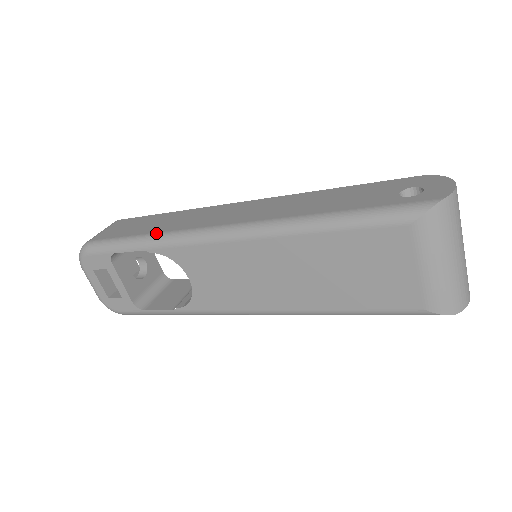
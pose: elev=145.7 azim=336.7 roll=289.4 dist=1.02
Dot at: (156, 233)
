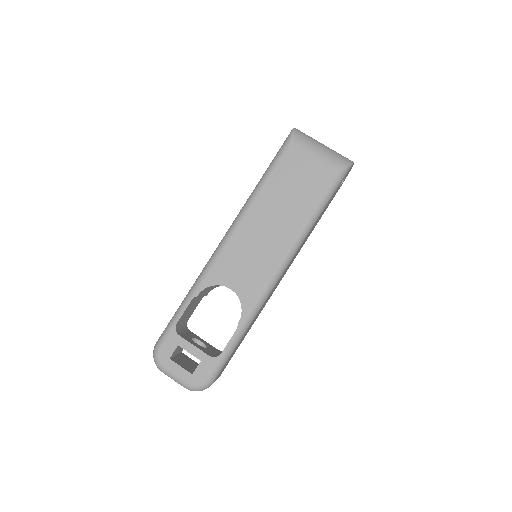
Dot at: (193, 285)
